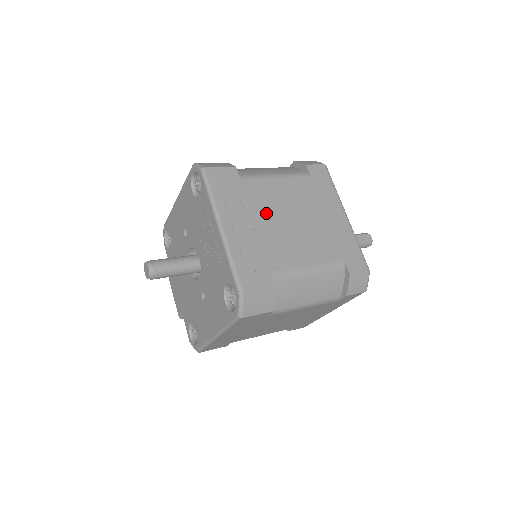
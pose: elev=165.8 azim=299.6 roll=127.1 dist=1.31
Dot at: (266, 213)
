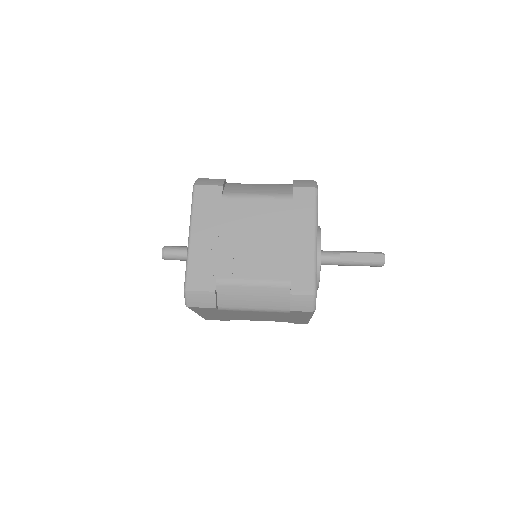
Dot at: (233, 228)
